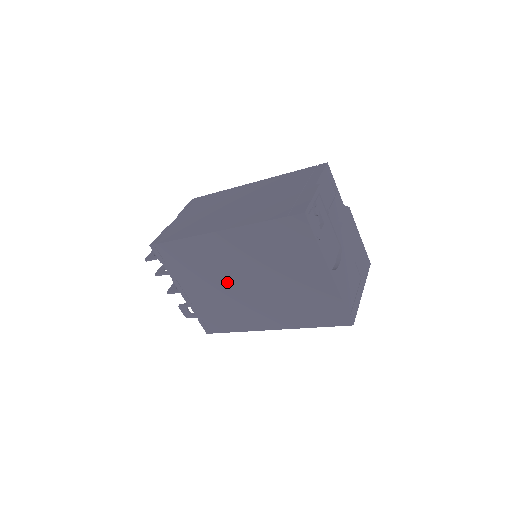
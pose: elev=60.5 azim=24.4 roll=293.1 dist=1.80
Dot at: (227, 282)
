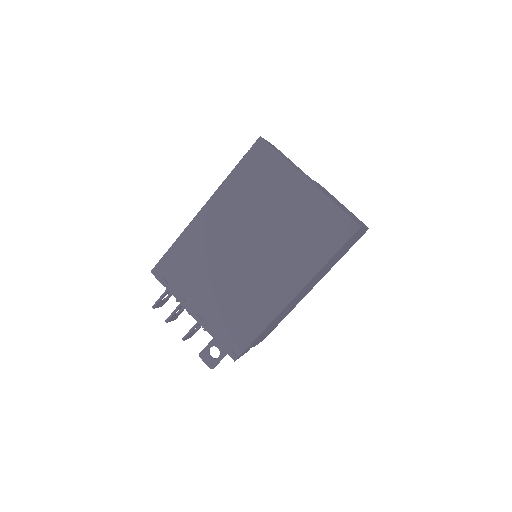
Dot at: (229, 264)
